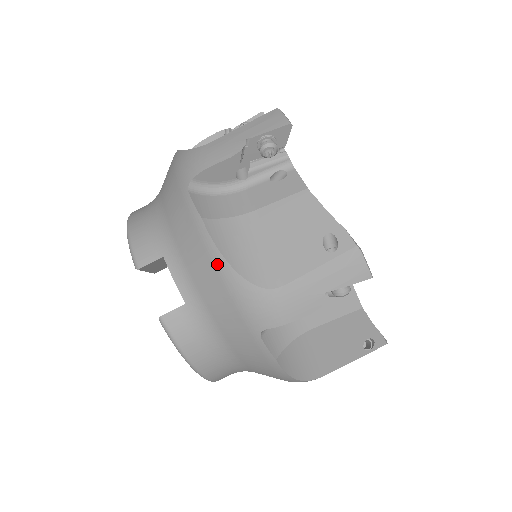
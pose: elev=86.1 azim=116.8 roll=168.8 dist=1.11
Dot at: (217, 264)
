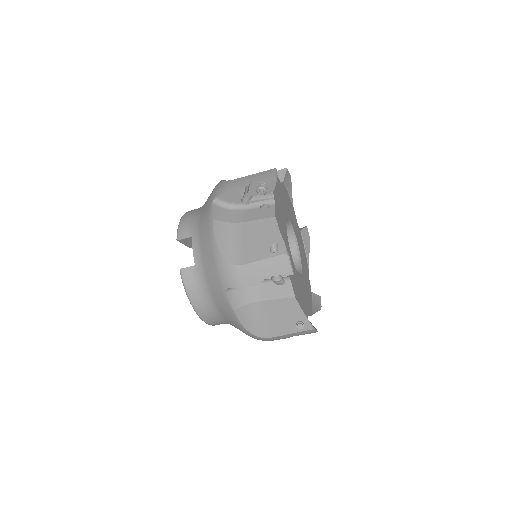
Dot at: (213, 245)
